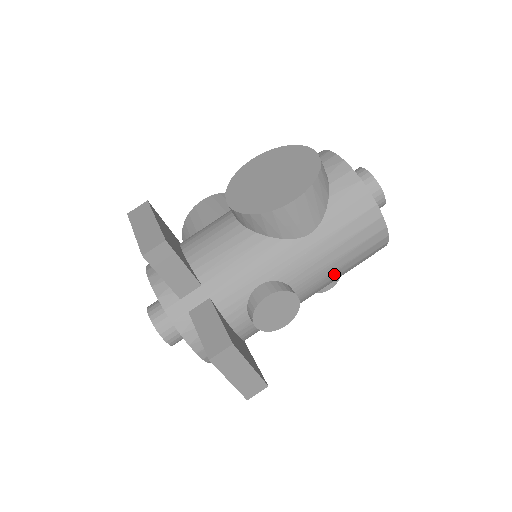
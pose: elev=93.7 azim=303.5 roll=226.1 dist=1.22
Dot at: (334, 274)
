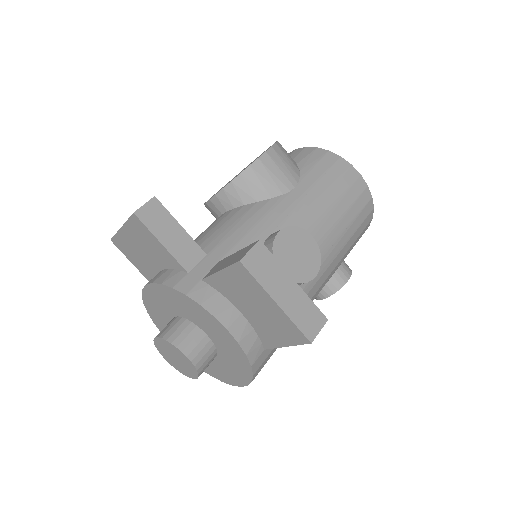
Dot at: (338, 228)
